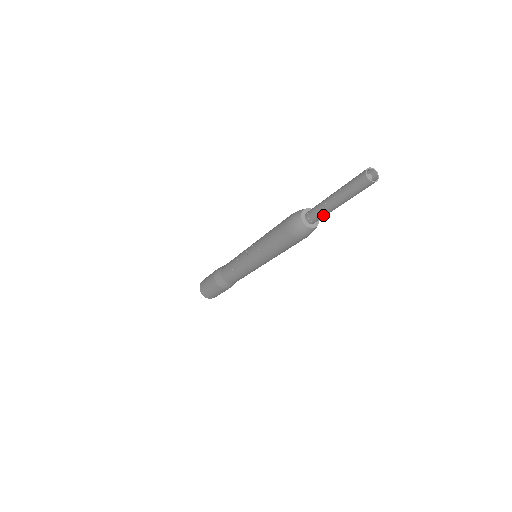
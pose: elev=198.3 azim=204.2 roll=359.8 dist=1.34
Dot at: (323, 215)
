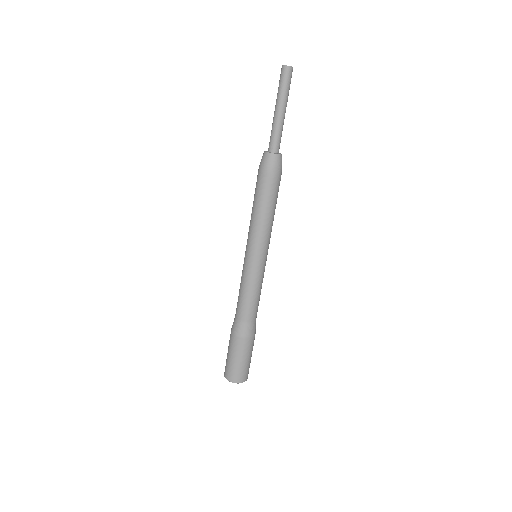
Dot at: (276, 133)
